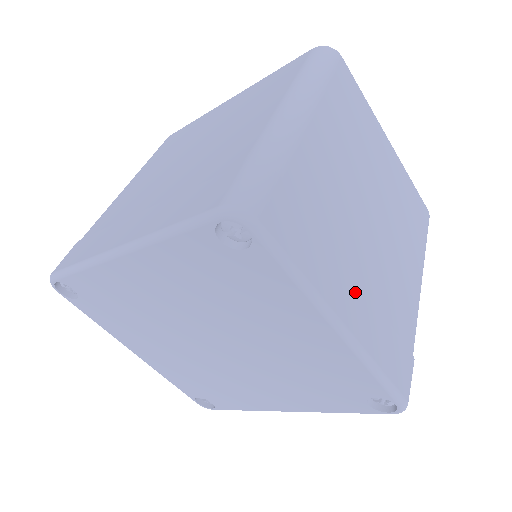
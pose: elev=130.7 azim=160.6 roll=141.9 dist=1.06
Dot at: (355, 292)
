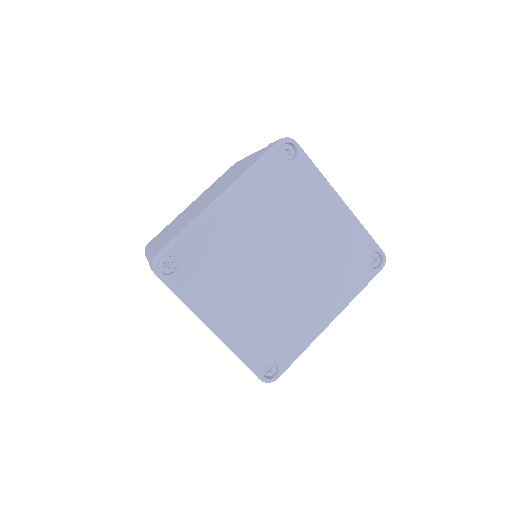
Dot at: occluded
